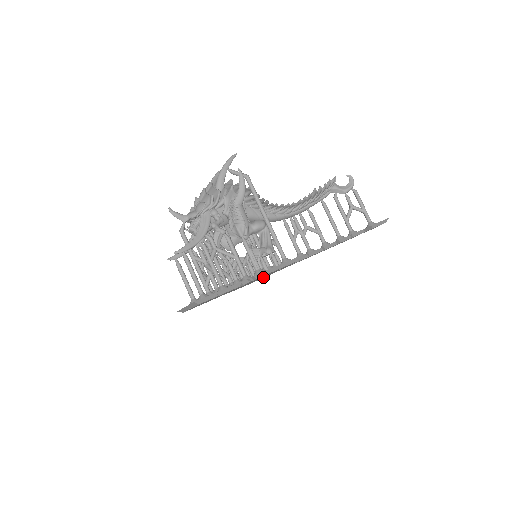
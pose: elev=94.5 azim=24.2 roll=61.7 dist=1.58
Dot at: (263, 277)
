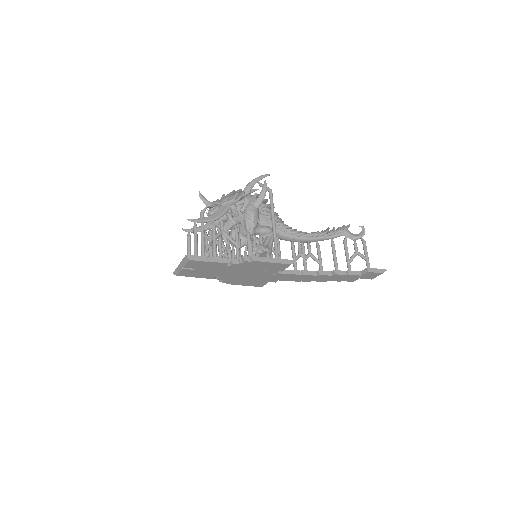
Dot at: (257, 280)
